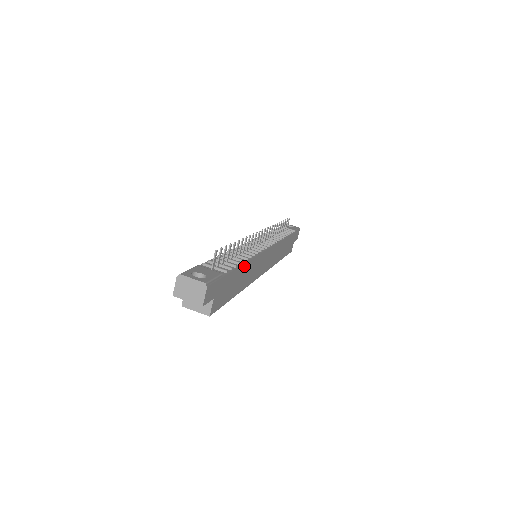
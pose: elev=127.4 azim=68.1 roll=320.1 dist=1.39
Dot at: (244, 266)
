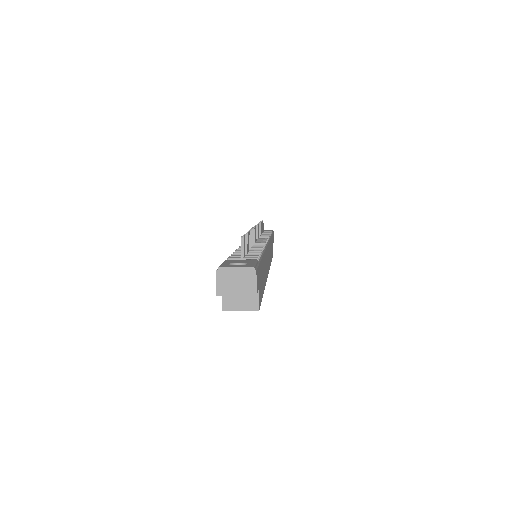
Dot at: occluded
